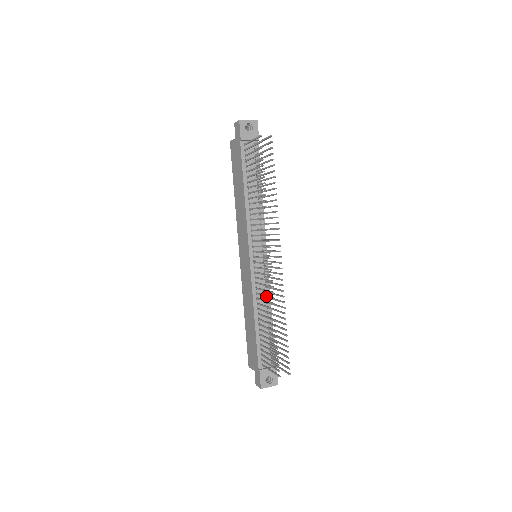
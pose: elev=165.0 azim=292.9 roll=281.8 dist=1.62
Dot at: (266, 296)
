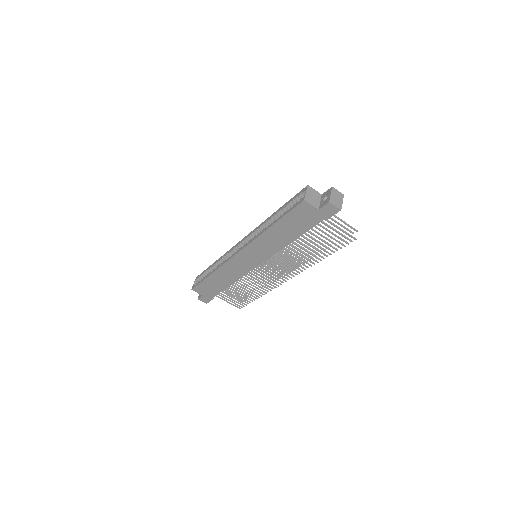
Dot at: (261, 285)
